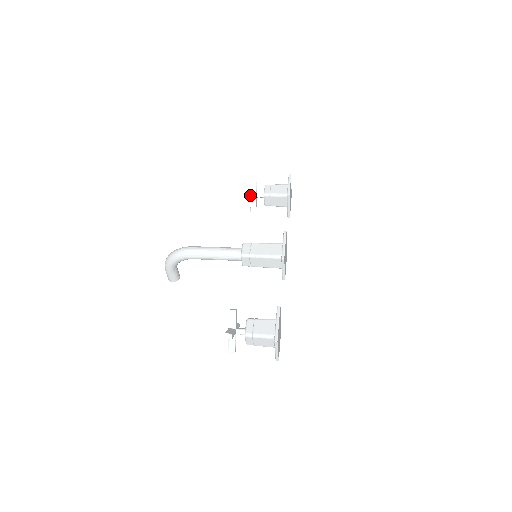
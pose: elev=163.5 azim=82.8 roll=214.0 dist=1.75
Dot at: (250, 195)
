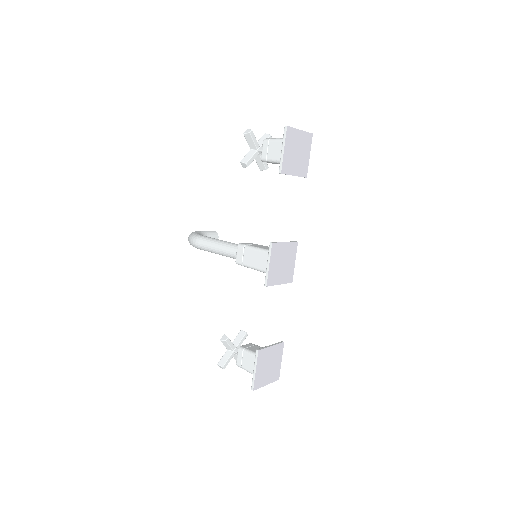
Dot at: (243, 166)
